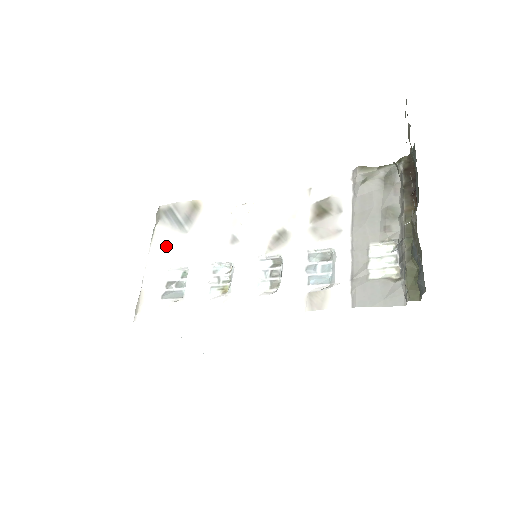
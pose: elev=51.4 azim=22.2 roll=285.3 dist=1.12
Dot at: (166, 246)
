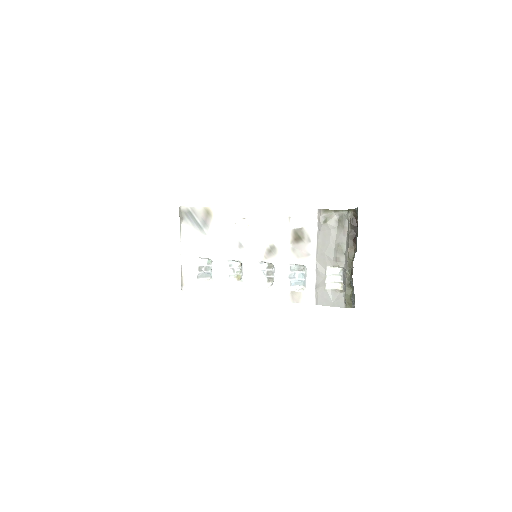
Dot at: (193, 241)
